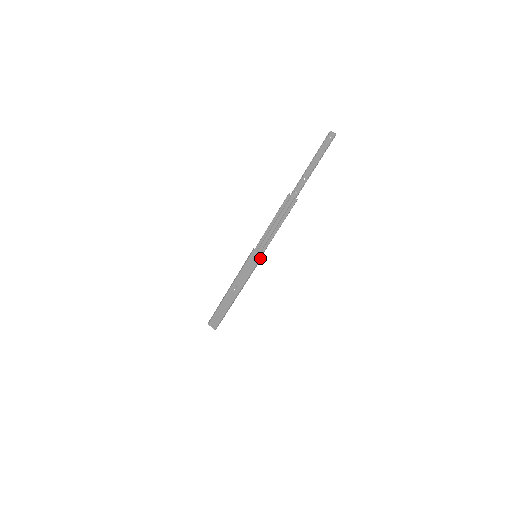
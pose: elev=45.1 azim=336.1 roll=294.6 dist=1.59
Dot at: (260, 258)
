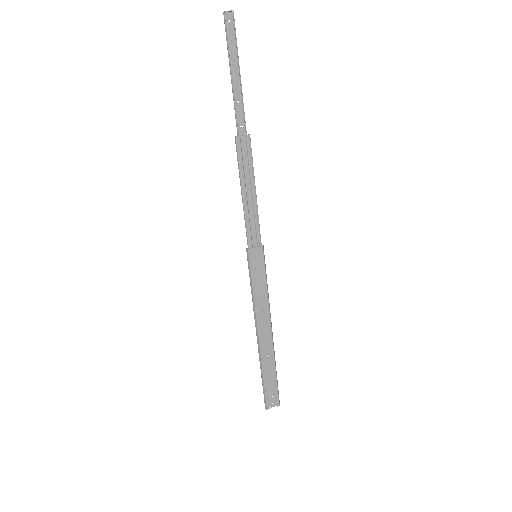
Dot at: (263, 253)
